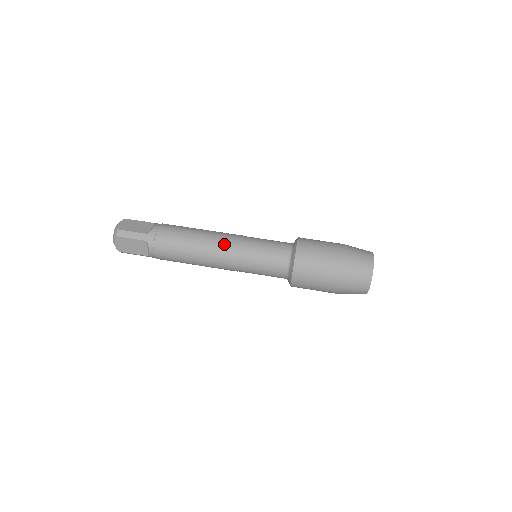
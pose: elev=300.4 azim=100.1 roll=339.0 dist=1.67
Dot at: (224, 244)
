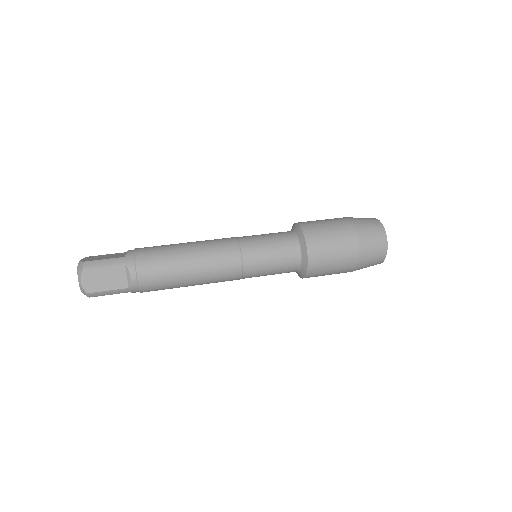
Dot at: (220, 244)
